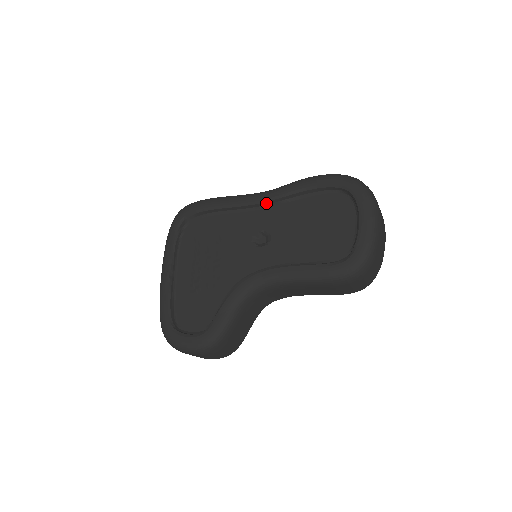
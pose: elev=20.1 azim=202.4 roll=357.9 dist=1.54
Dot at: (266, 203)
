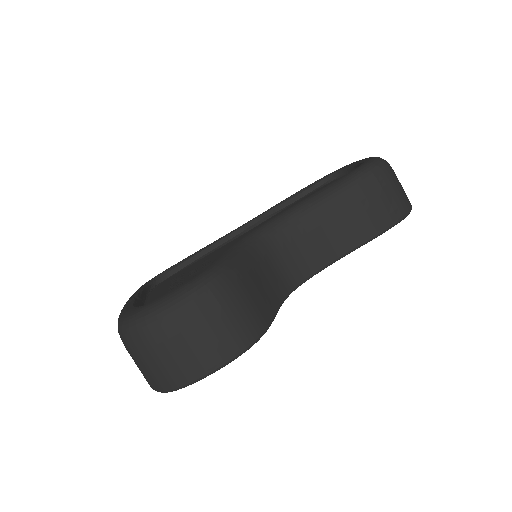
Dot at: (252, 223)
